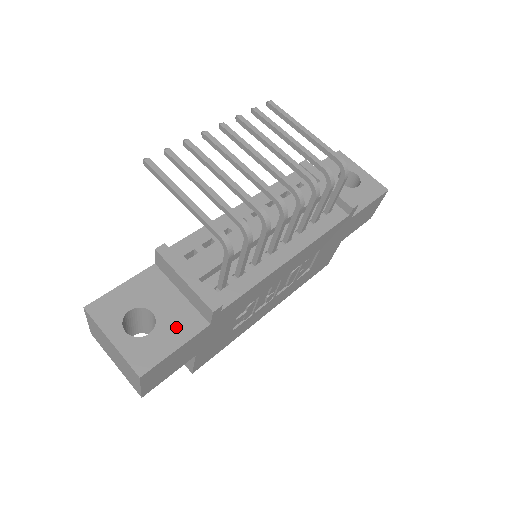
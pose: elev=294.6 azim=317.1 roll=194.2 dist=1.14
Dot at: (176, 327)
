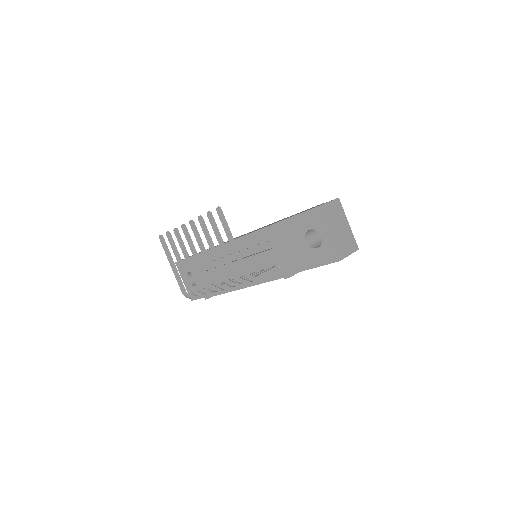
Dot at: occluded
